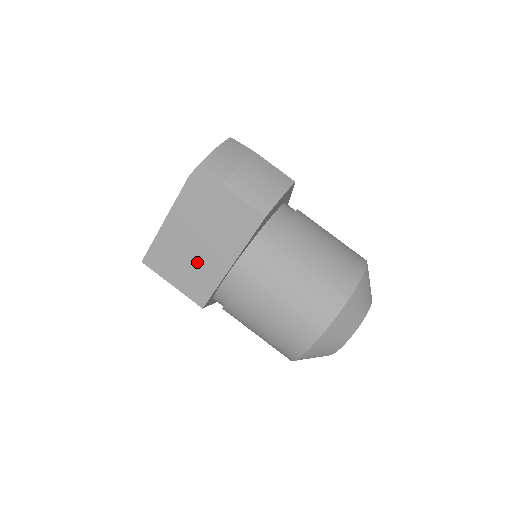
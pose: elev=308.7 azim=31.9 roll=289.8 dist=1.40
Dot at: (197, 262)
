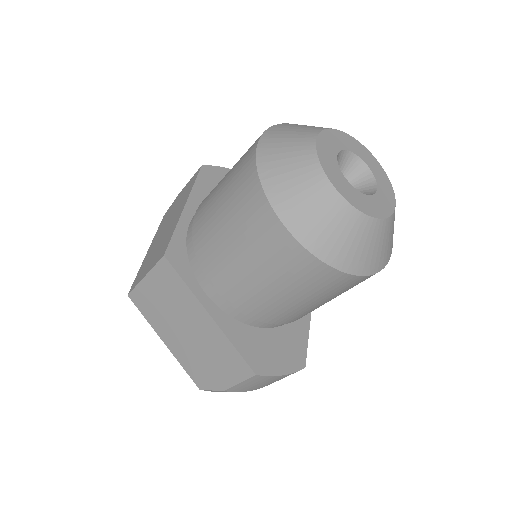
Dot at: (163, 238)
